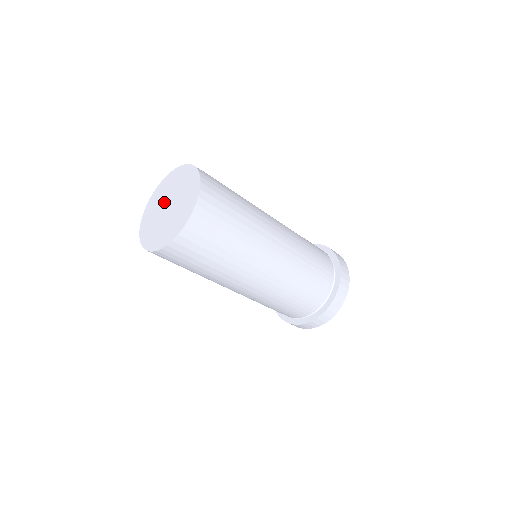
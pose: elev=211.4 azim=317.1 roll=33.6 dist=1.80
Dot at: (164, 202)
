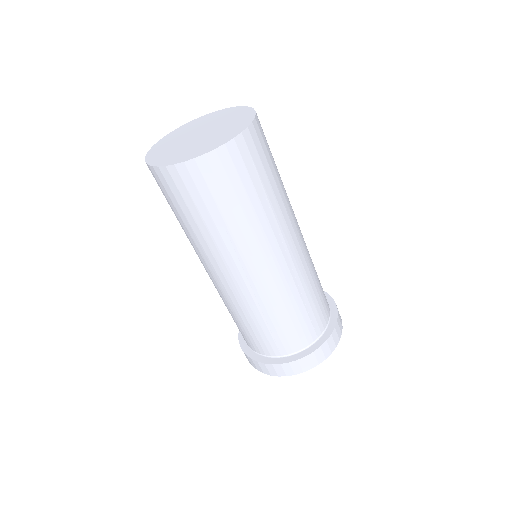
Dot at: (200, 129)
